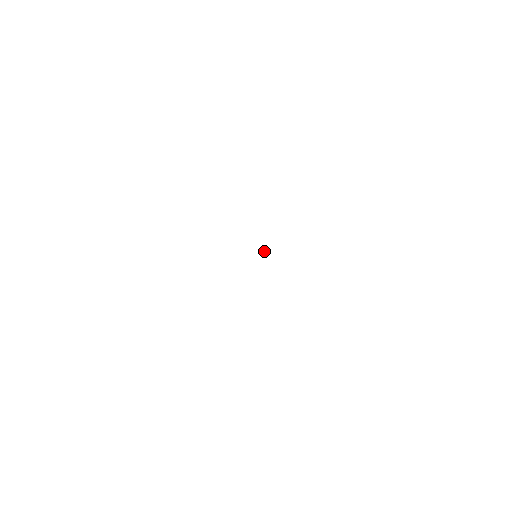
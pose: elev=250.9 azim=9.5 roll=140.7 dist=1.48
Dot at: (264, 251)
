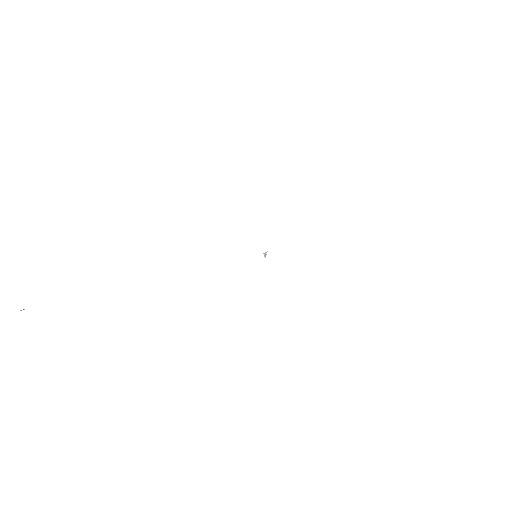
Dot at: (266, 252)
